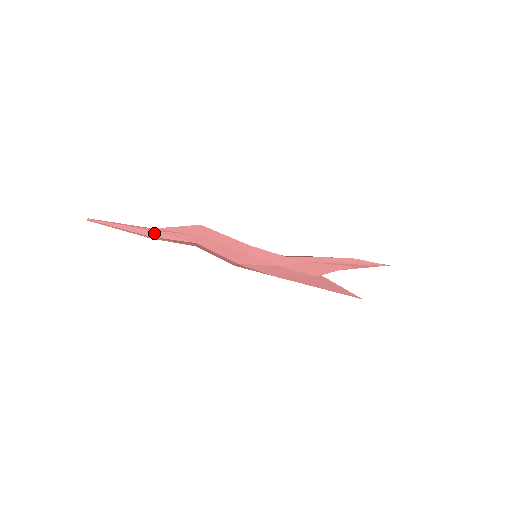
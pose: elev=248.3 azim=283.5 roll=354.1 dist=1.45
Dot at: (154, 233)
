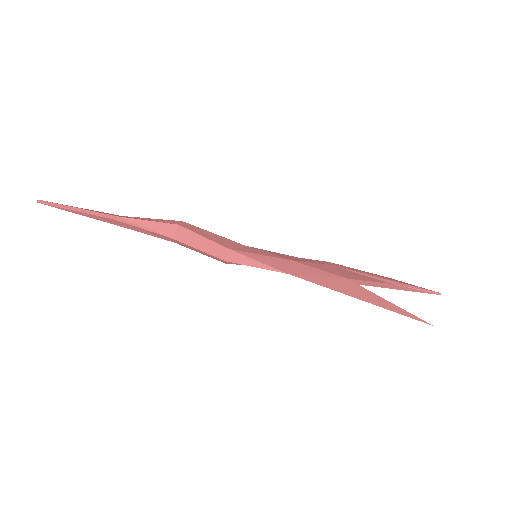
Dot at: (122, 216)
